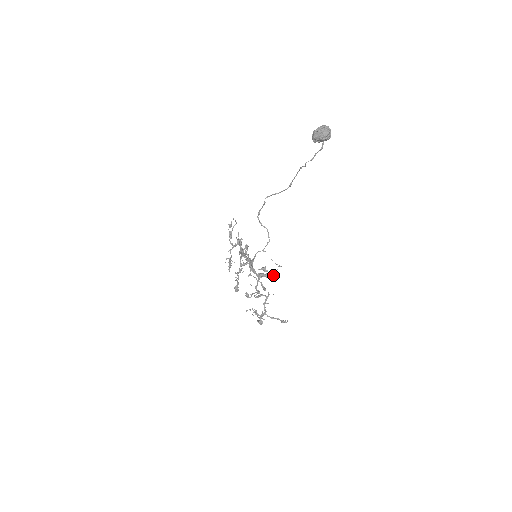
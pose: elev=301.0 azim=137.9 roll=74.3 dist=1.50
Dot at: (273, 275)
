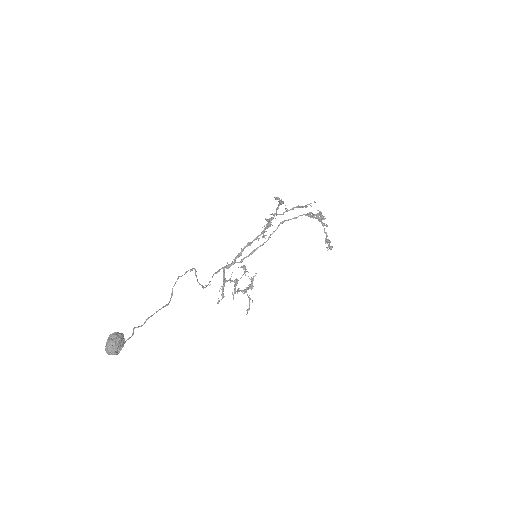
Dot at: (222, 296)
